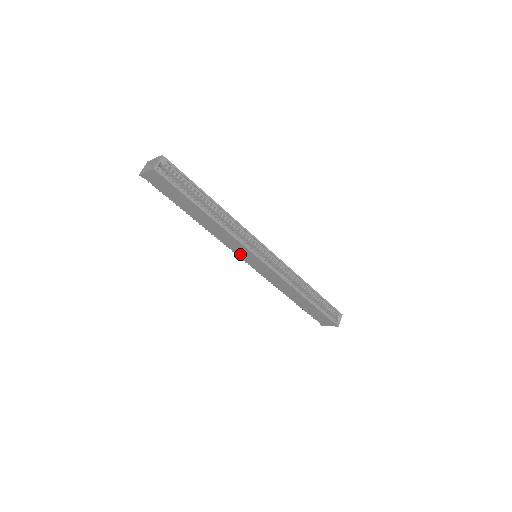
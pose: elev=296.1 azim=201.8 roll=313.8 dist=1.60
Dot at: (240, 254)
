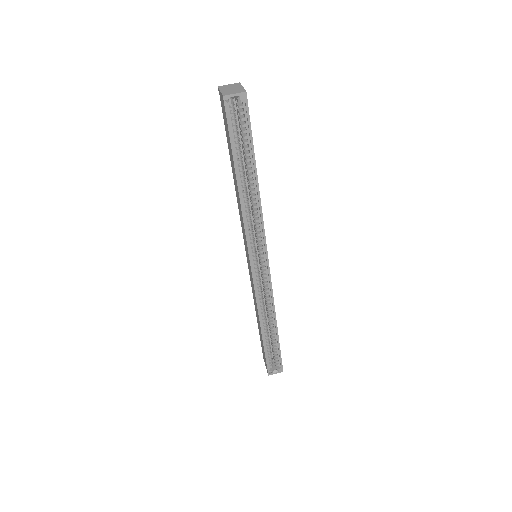
Dot at: (244, 240)
